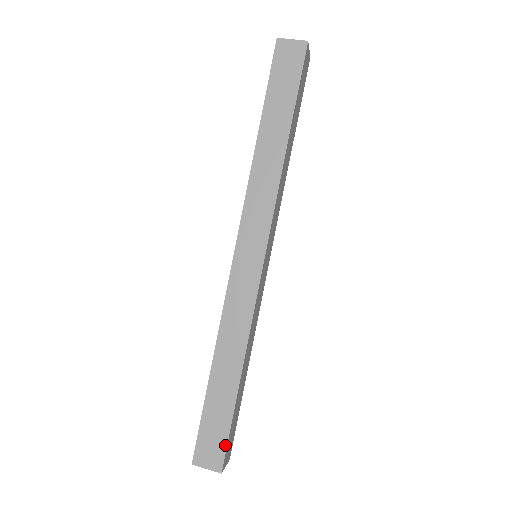
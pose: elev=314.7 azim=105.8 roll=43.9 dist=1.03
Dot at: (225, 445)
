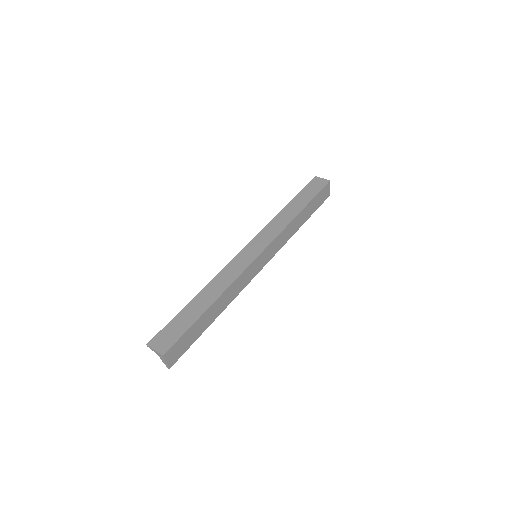
Dot at: (177, 339)
